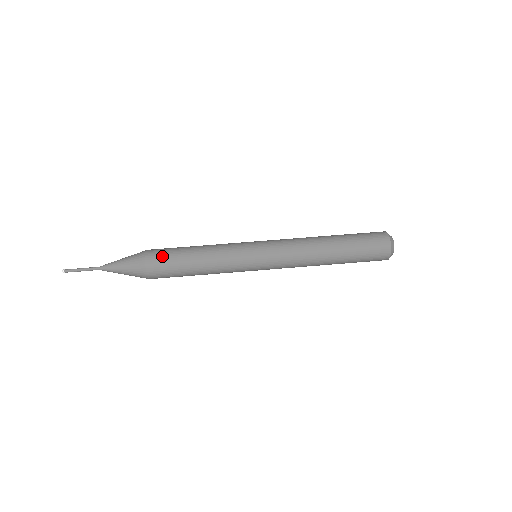
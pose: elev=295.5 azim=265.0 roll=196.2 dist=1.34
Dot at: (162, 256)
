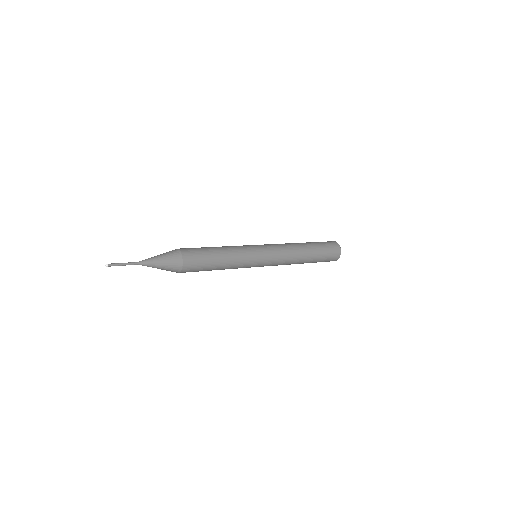
Dot at: (195, 253)
